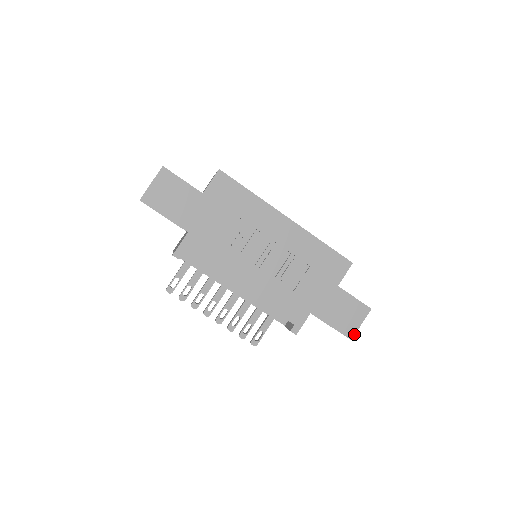
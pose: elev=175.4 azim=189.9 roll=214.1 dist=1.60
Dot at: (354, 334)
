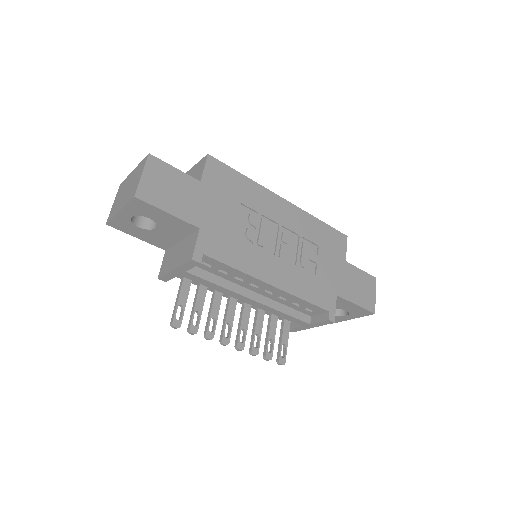
Dot at: occluded
